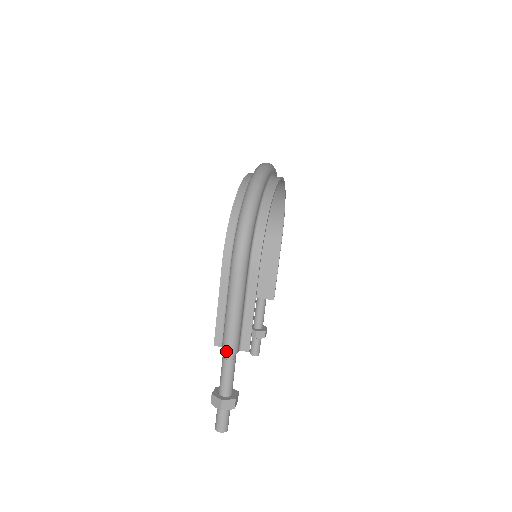
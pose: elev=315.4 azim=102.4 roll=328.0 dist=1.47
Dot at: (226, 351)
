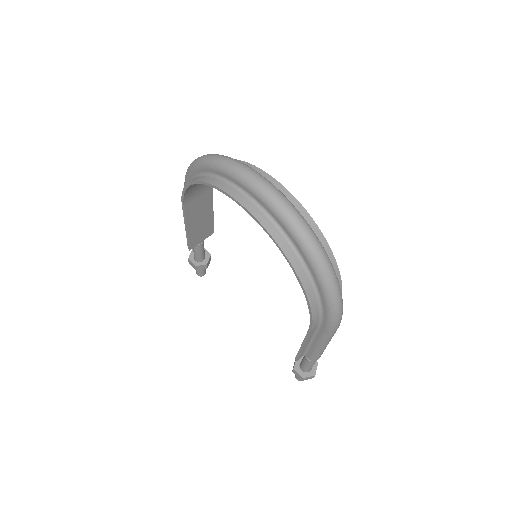
Dot at: occluded
